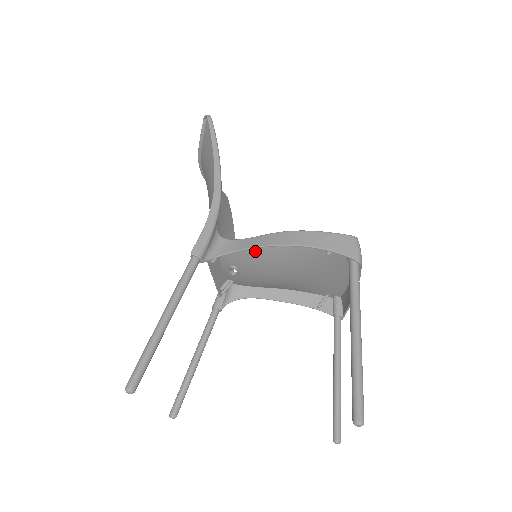
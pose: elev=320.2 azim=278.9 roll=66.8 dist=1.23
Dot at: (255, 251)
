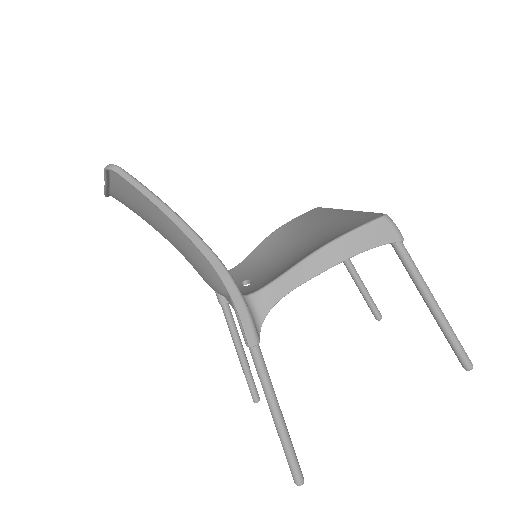
Dot at: occluded
